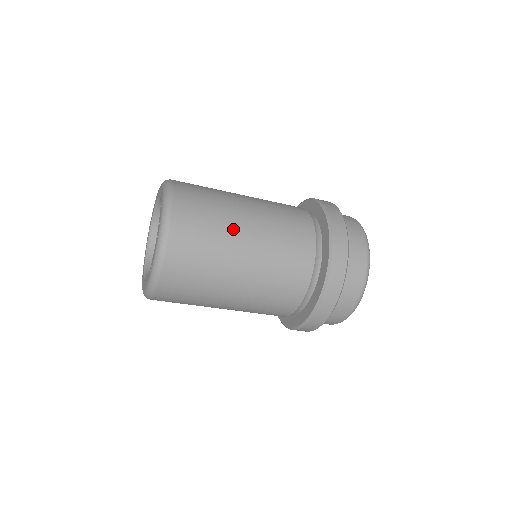
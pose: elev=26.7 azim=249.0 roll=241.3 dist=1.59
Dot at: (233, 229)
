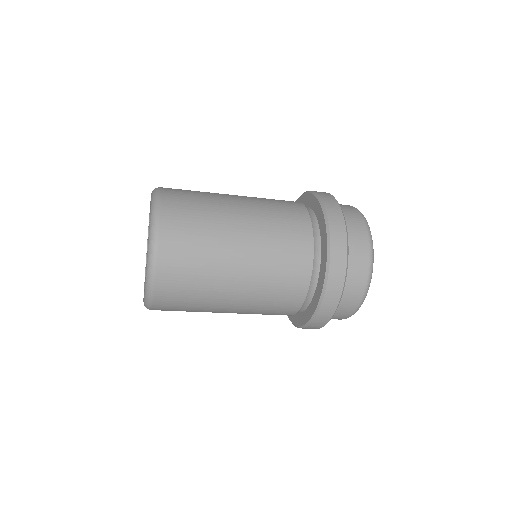
Dot at: (224, 211)
